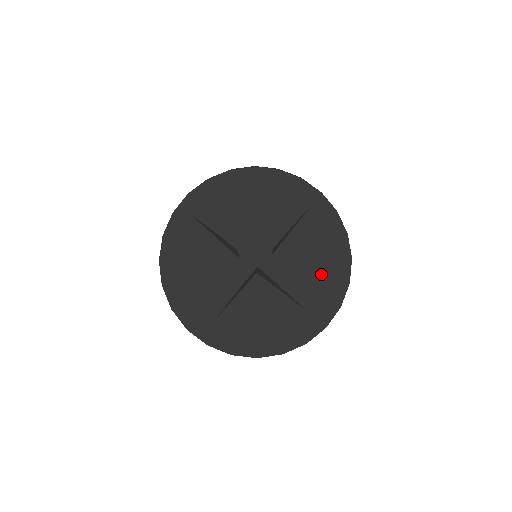
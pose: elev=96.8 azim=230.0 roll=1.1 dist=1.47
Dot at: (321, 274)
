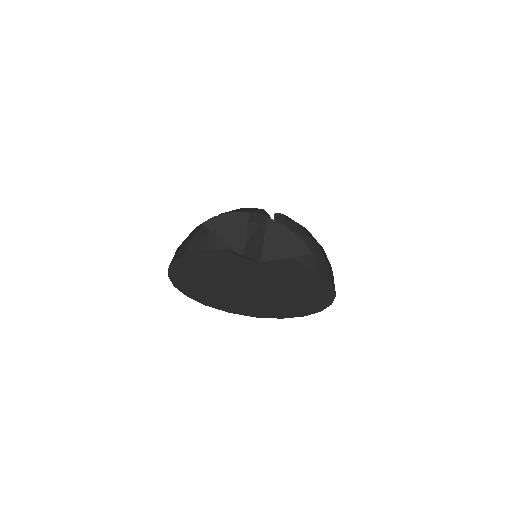
Dot at: (309, 284)
